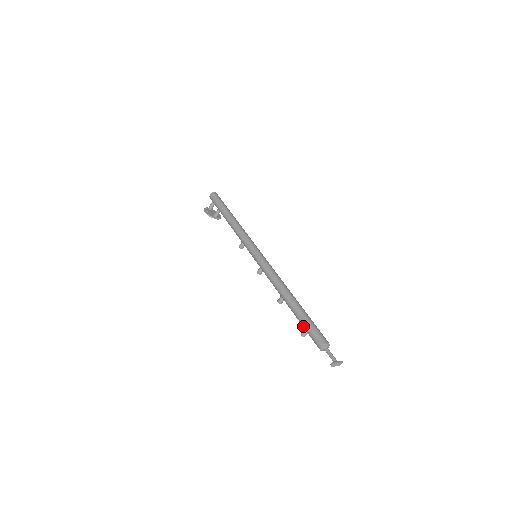
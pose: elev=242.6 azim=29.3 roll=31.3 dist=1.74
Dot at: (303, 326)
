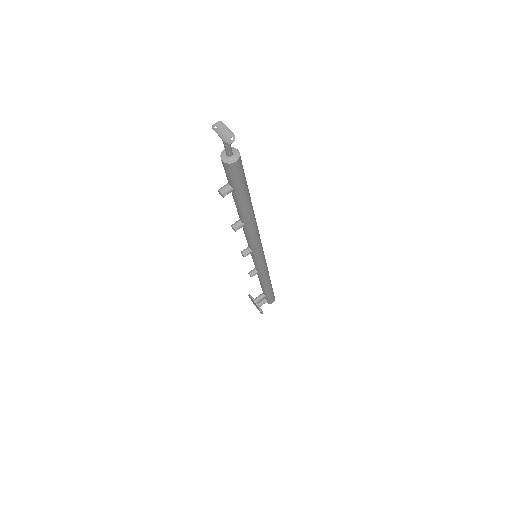
Dot at: occluded
